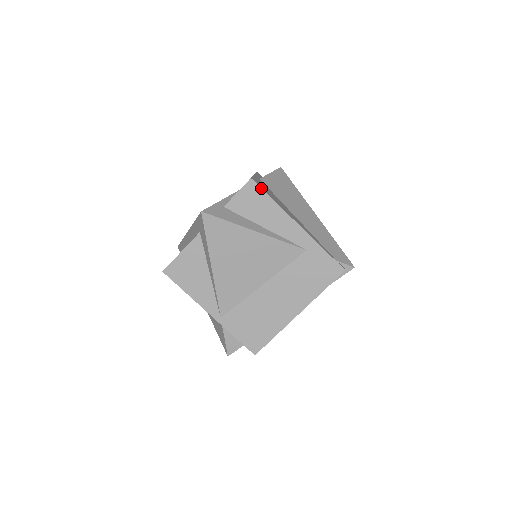
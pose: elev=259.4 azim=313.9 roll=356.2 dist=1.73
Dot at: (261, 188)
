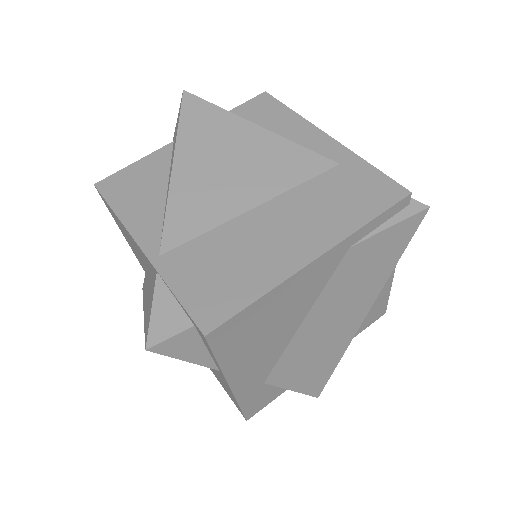
Dot at: (277, 100)
